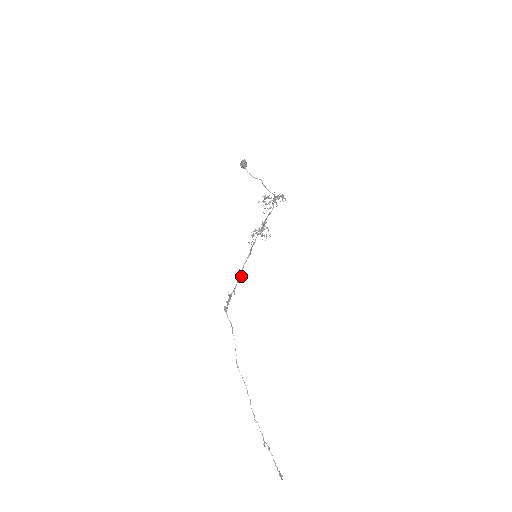
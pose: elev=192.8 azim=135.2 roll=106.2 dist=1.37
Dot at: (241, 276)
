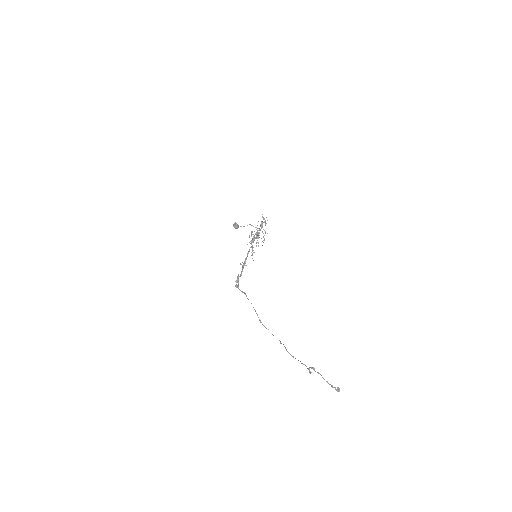
Dot at: (244, 264)
